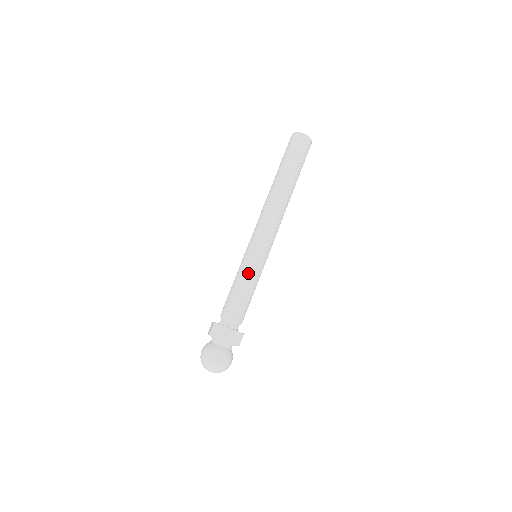
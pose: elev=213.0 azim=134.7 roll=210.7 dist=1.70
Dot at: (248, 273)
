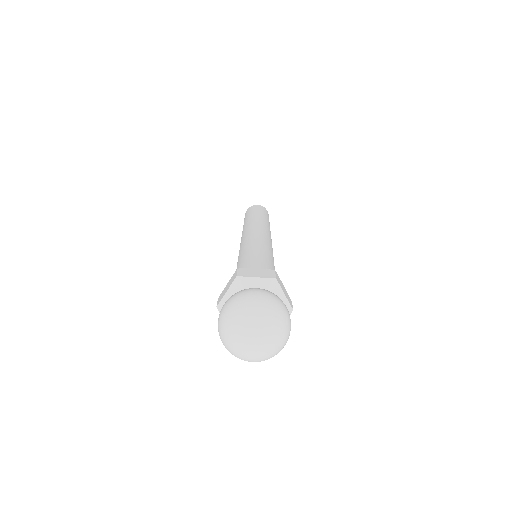
Dot at: (244, 252)
